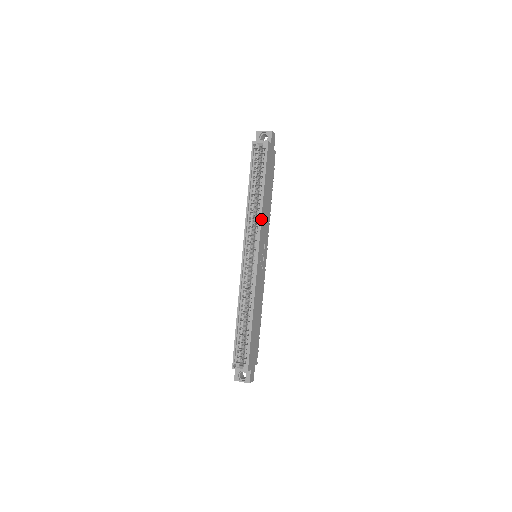
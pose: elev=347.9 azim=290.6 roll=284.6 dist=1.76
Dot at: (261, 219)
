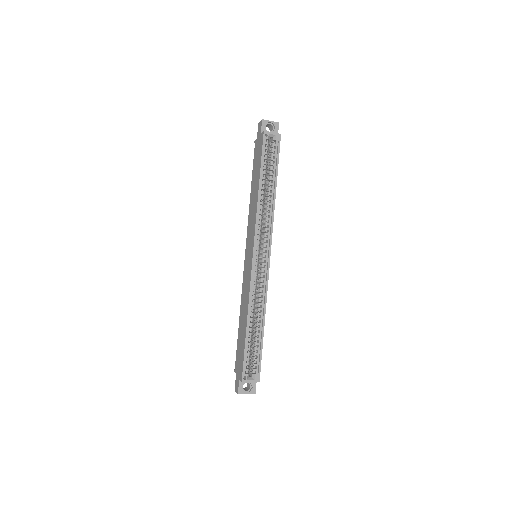
Dot at: (273, 217)
